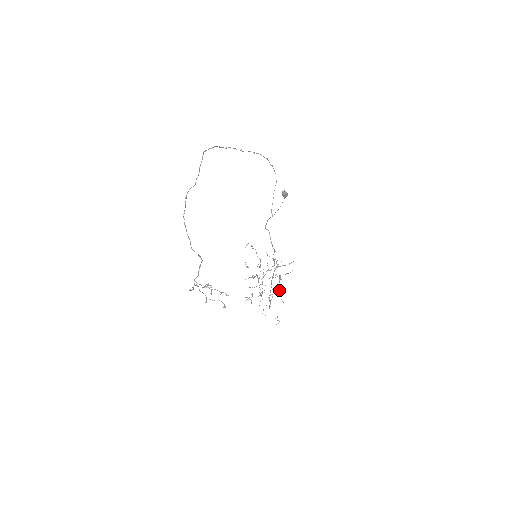
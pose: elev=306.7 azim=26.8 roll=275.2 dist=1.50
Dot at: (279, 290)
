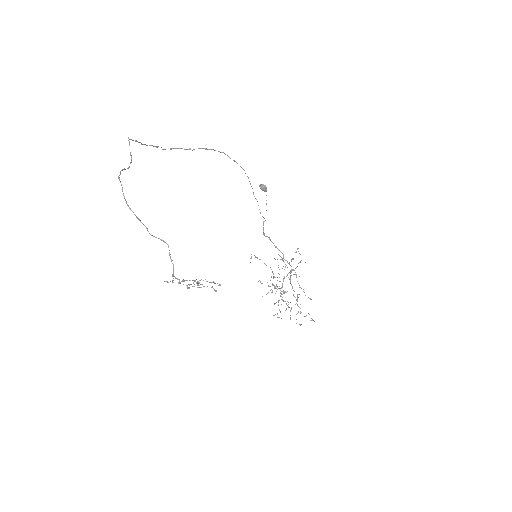
Dot at: (300, 287)
